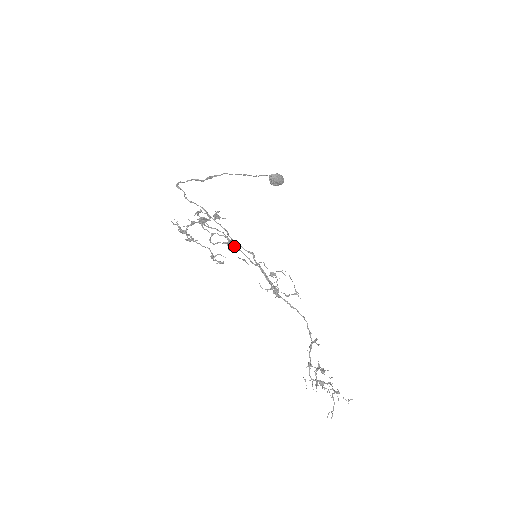
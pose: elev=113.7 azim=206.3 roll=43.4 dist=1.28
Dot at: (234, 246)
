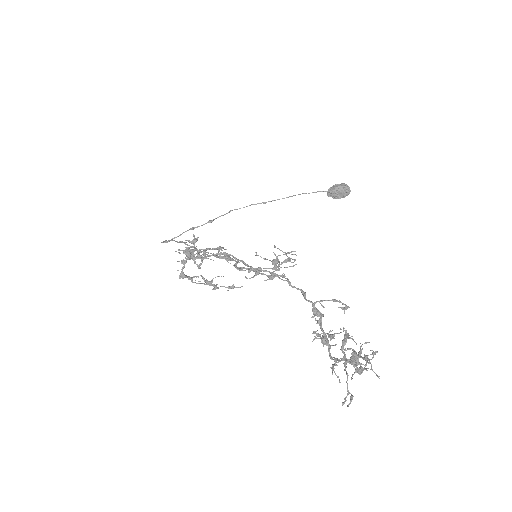
Dot at: (206, 254)
